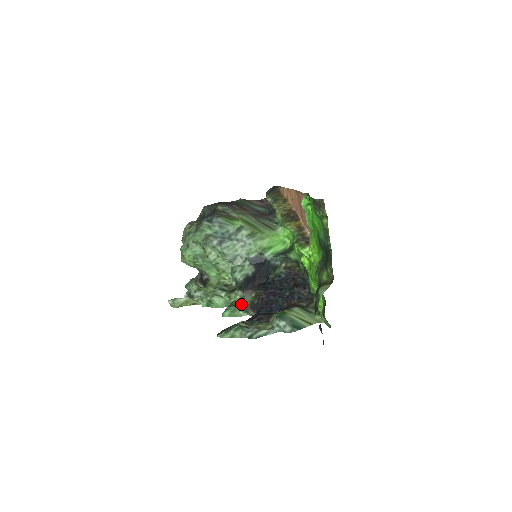
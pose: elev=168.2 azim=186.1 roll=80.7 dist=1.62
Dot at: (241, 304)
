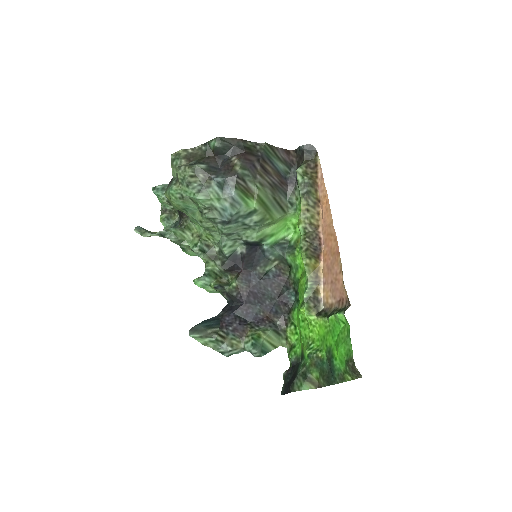
Dot at: (219, 289)
